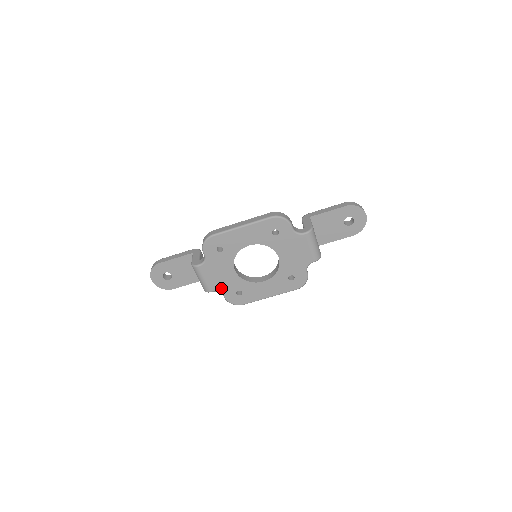
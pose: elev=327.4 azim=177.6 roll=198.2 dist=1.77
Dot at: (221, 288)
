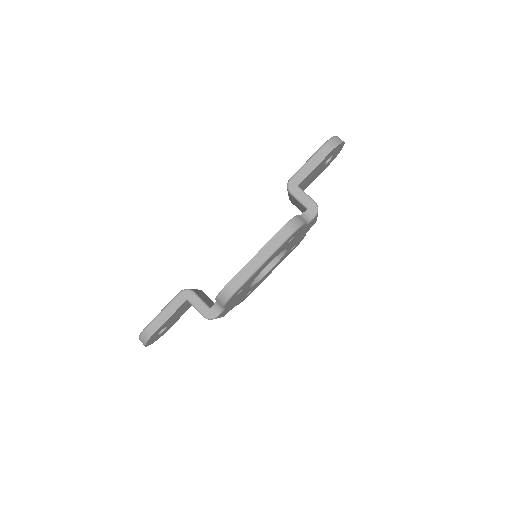
Dot at: occluded
